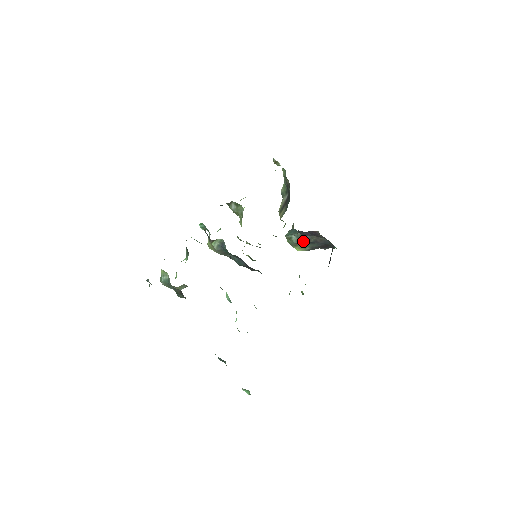
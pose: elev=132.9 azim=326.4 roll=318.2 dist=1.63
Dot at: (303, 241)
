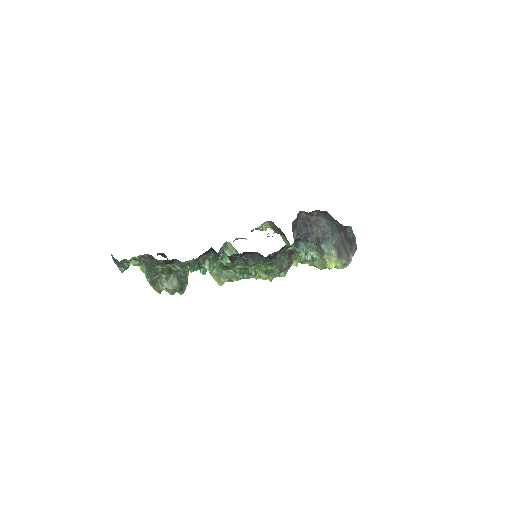
Dot at: (318, 246)
